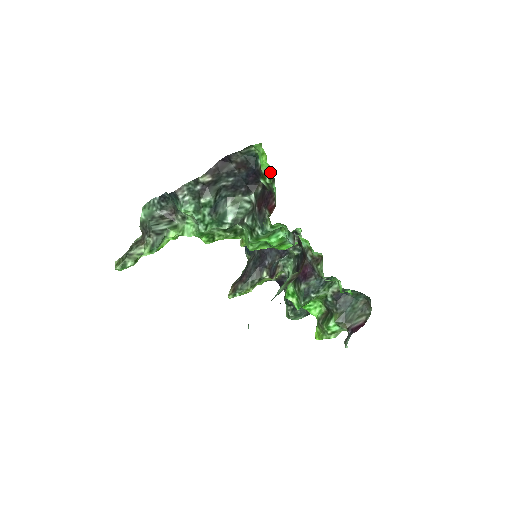
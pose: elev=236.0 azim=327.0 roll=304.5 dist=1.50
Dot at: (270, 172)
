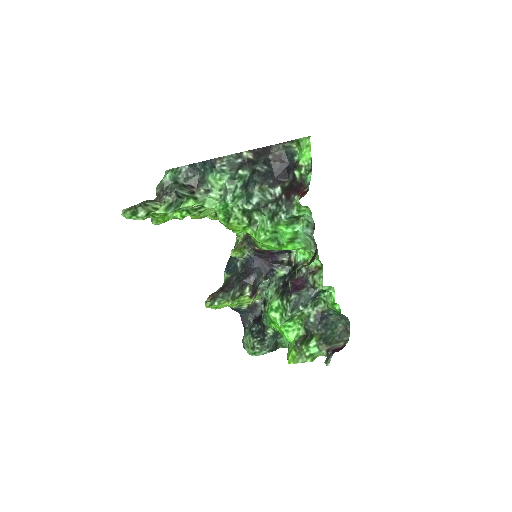
Dot at: (308, 164)
